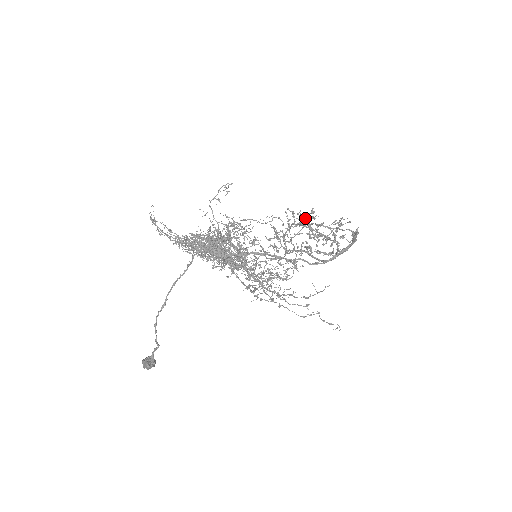
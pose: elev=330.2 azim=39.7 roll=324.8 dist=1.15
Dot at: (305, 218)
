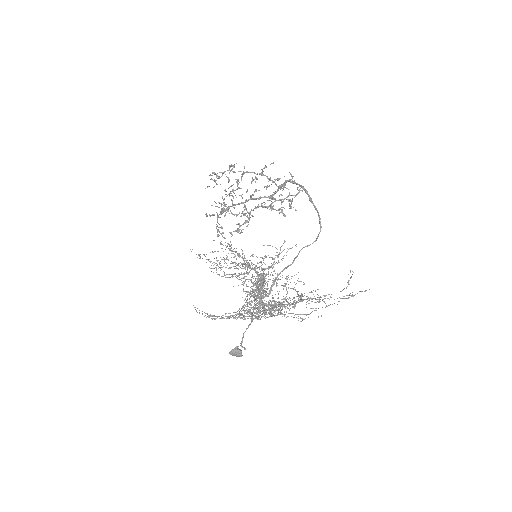
Dot at: (237, 180)
